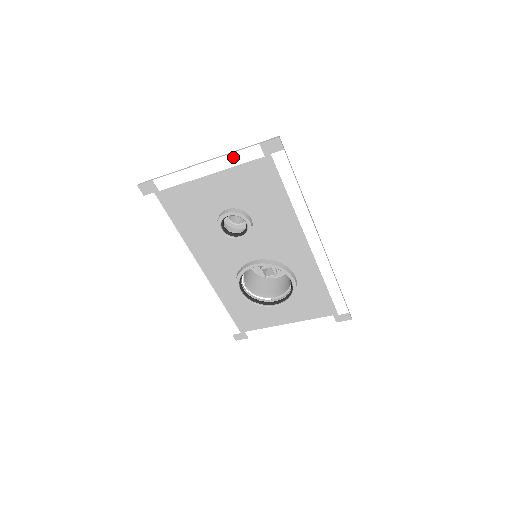
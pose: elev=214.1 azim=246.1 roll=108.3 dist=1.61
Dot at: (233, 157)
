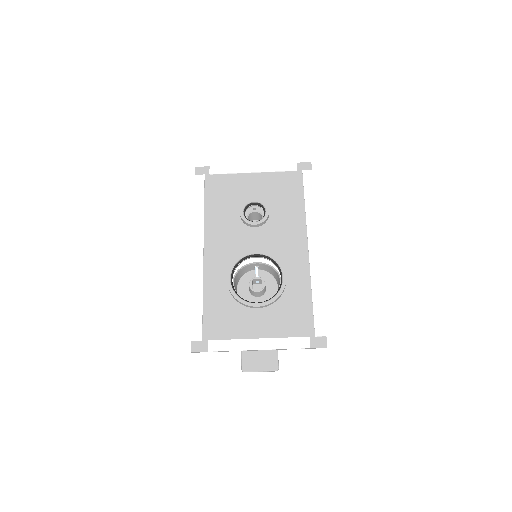
Dot at: (276, 166)
